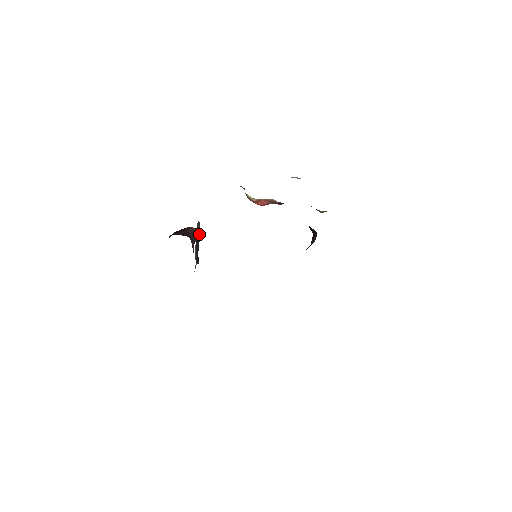
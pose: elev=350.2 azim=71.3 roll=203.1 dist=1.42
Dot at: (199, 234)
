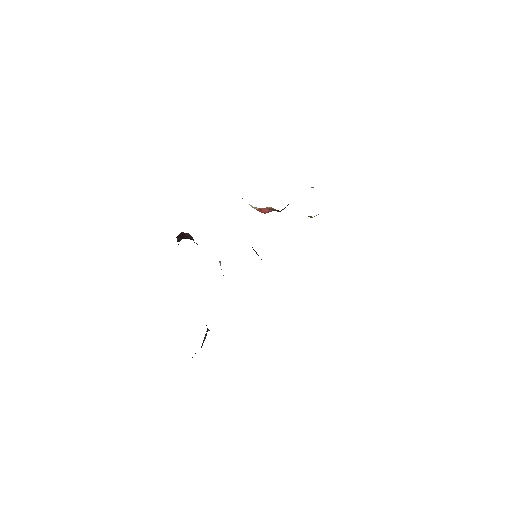
Dot at: occluded
